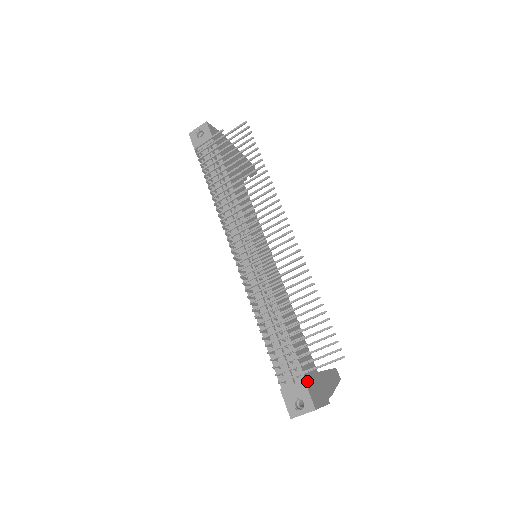
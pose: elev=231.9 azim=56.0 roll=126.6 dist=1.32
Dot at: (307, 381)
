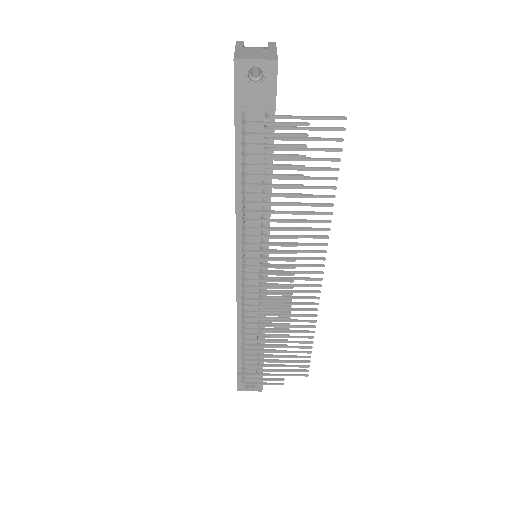
Dot at: occluded
